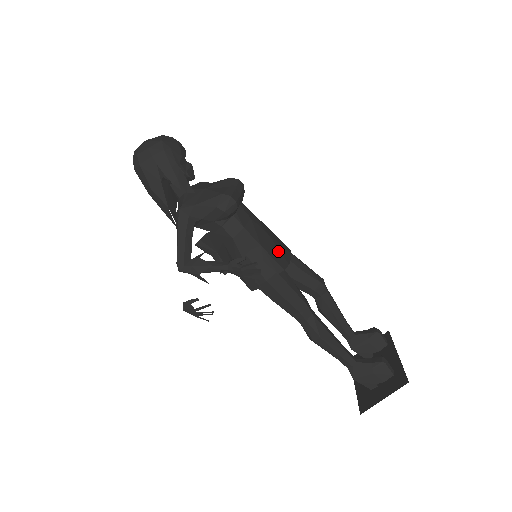
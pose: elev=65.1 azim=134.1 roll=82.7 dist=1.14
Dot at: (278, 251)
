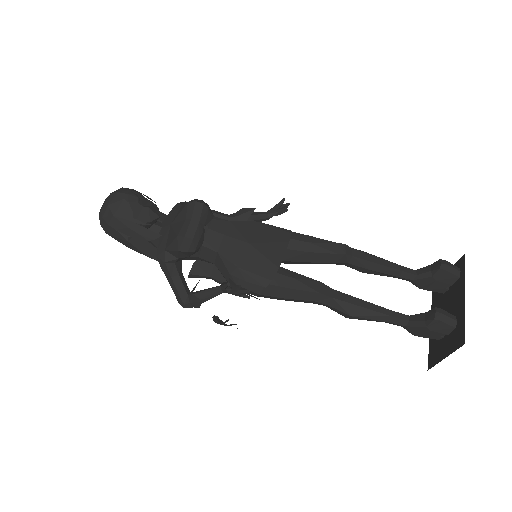
Dot at: (263, 259)
